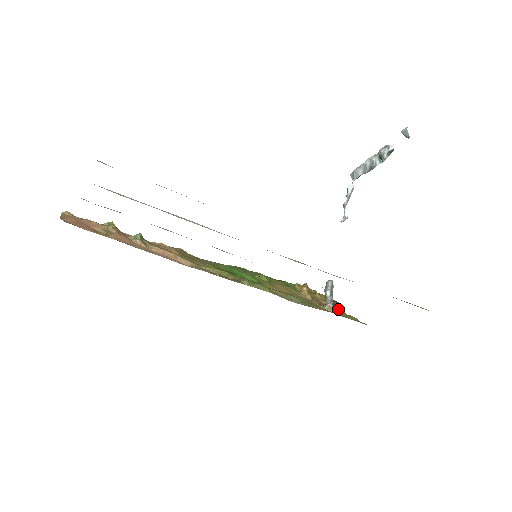
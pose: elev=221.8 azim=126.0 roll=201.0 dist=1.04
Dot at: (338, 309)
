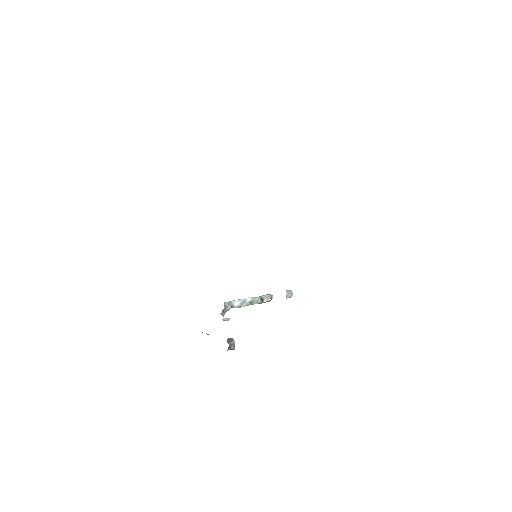
Dot at: occluded
